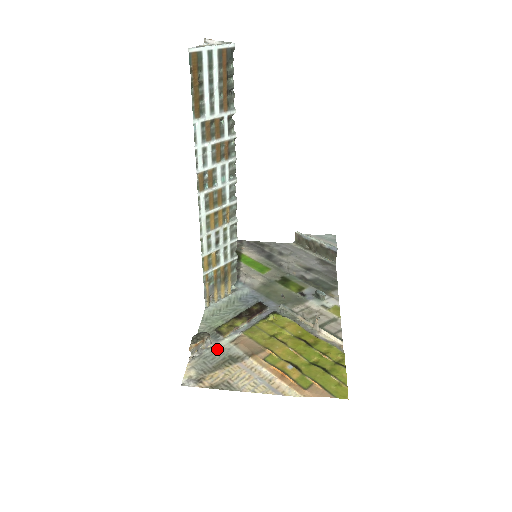
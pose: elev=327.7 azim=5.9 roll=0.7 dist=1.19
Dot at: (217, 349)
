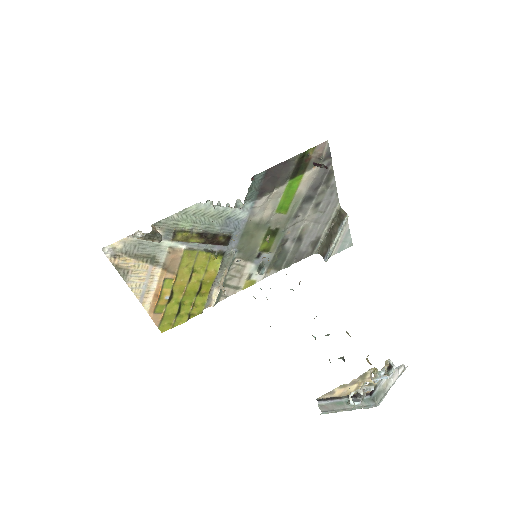
Dot at: (155, 244)
